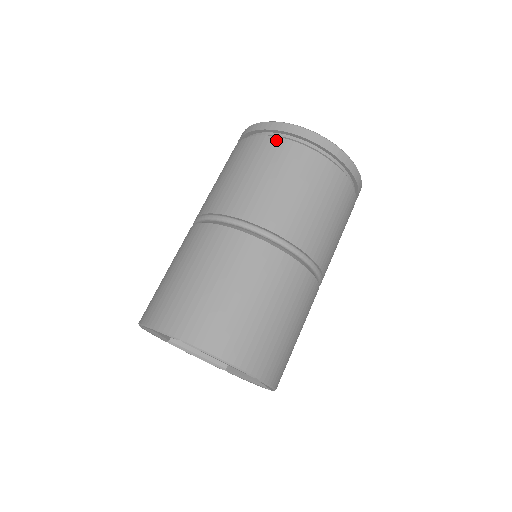
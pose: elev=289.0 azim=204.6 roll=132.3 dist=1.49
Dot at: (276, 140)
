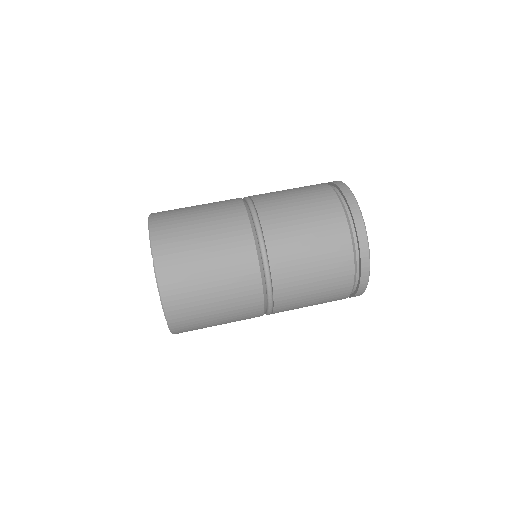
Dot at: (342, 217)
